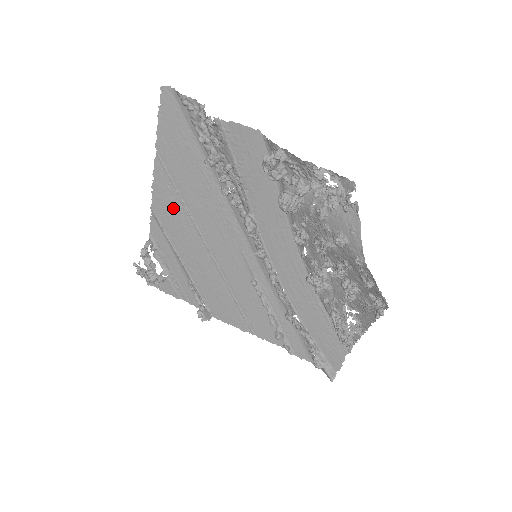
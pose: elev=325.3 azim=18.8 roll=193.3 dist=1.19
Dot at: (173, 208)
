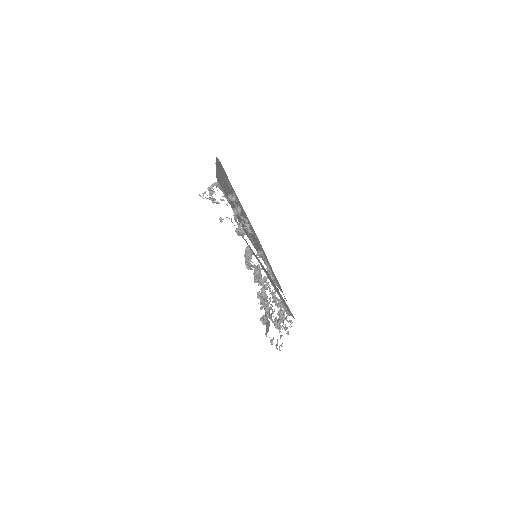
Dot at: occluded
